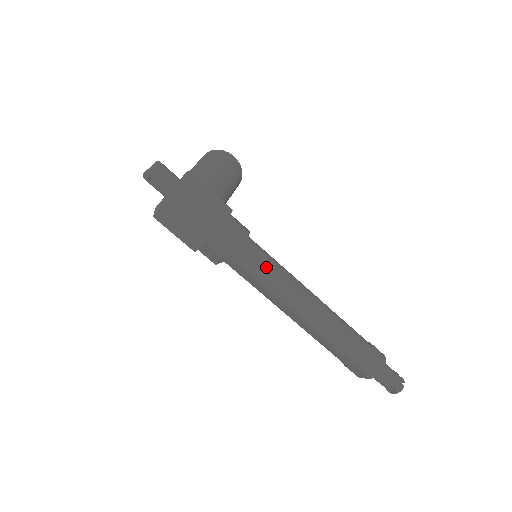
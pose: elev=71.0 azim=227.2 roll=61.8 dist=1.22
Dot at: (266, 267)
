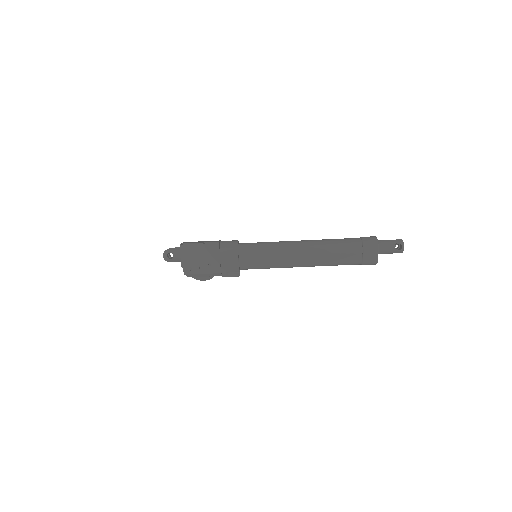
Dot at: (260, 245)
